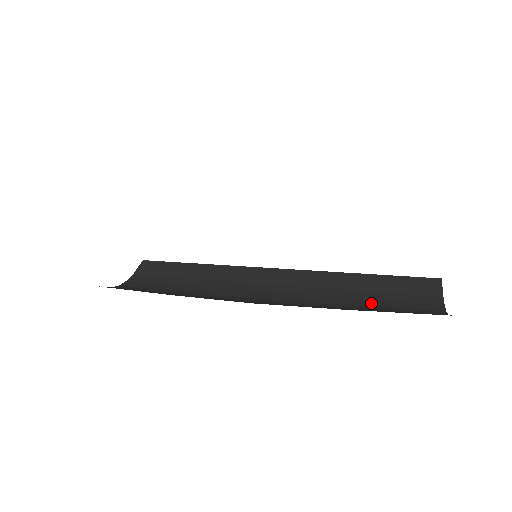
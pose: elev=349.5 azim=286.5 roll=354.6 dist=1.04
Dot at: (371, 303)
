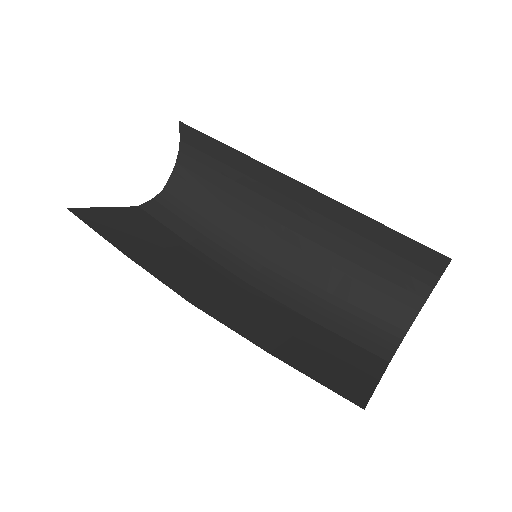
Dot at: (370, 264)
